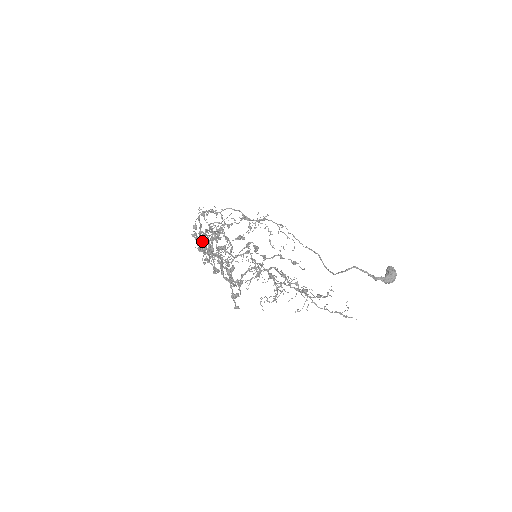
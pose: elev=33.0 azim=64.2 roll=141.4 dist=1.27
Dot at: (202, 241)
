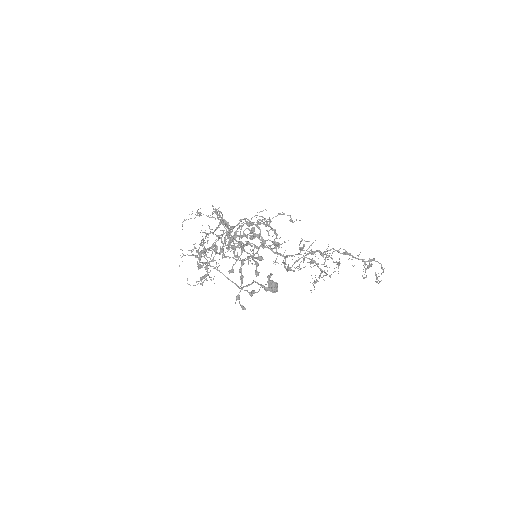
Dot at: (232, 237)
